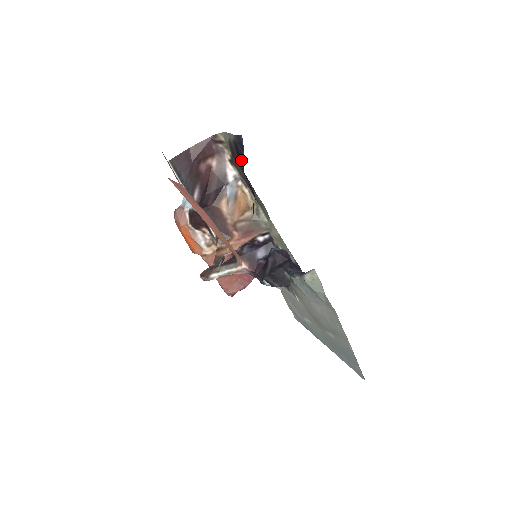
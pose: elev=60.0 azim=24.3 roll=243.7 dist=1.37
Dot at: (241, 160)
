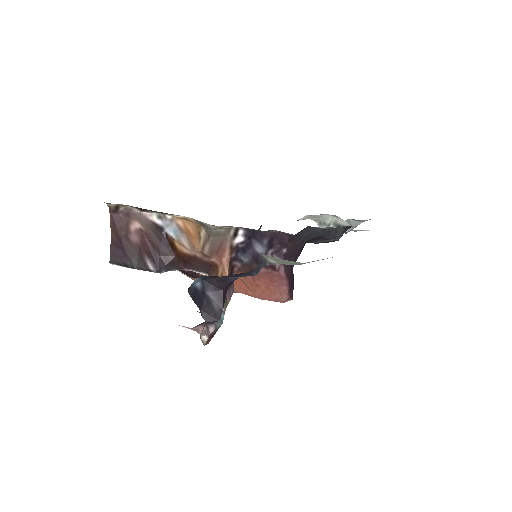
Dot at: occluded
